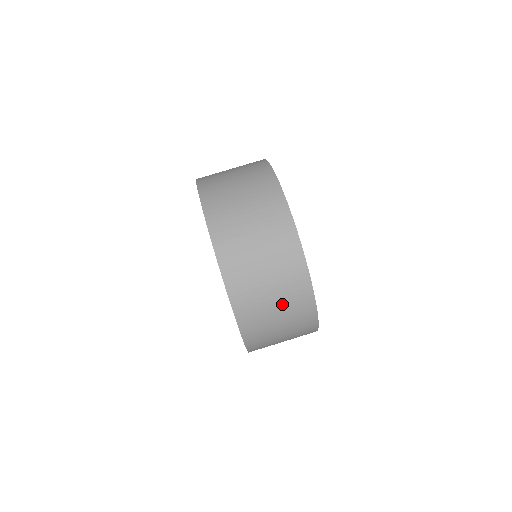
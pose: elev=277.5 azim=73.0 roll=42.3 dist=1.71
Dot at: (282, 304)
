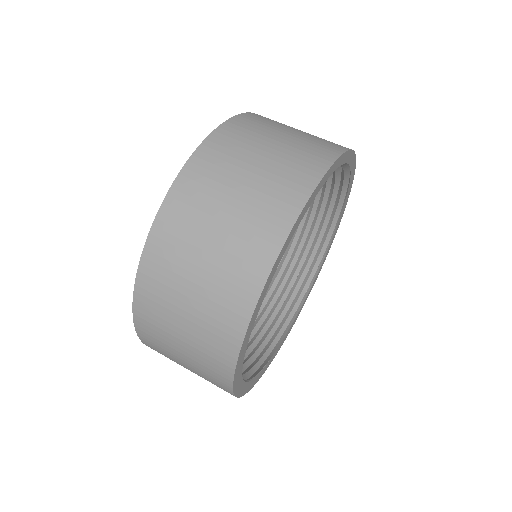
Dot at: (195, 322)
